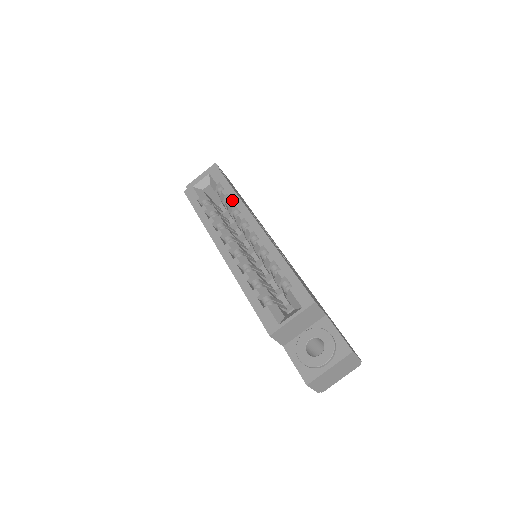
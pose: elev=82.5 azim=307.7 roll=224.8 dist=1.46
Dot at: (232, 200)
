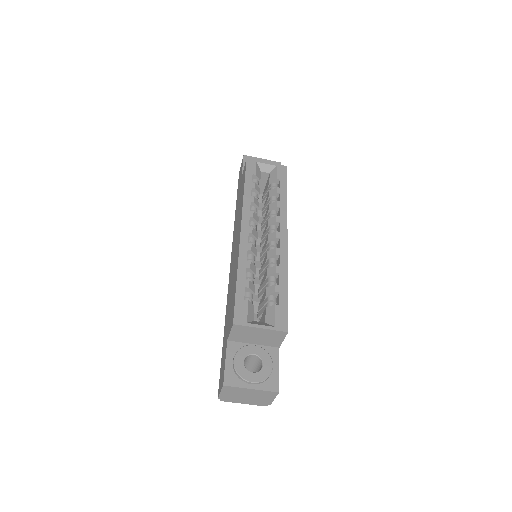
Dot at: (280, 201)
